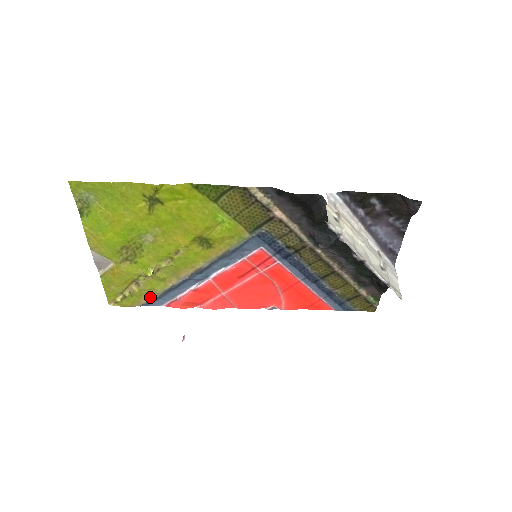
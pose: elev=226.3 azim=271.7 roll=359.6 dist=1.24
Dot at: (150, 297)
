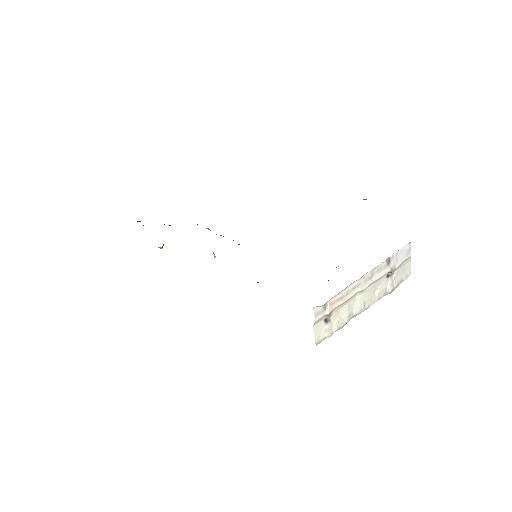
Dot at: occluded
